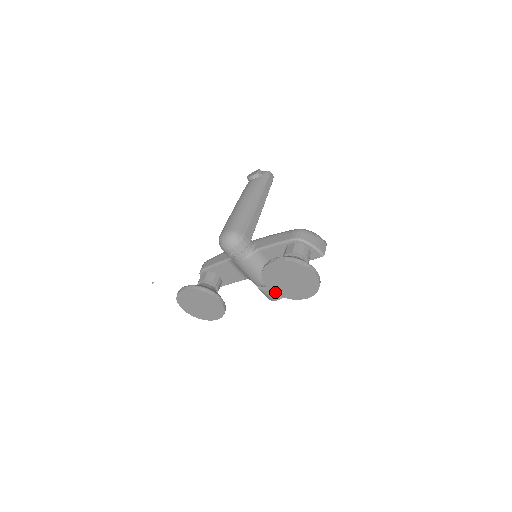
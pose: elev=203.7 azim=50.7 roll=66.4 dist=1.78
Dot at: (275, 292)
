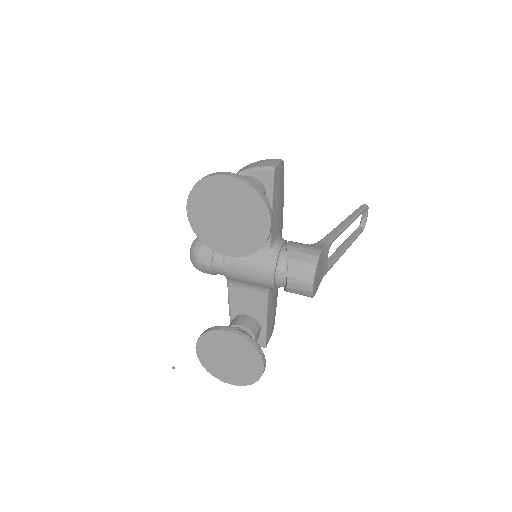
Dot at: (241, 254)
